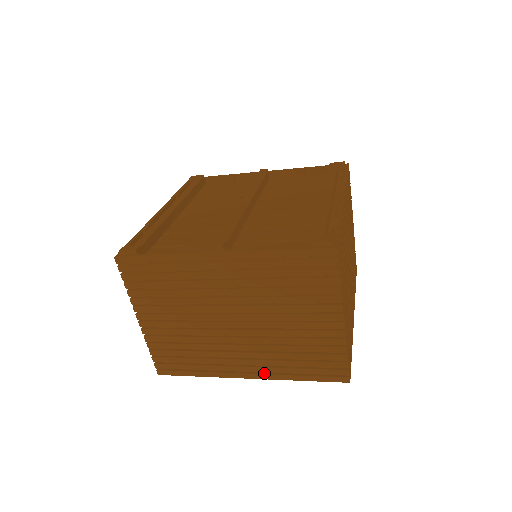
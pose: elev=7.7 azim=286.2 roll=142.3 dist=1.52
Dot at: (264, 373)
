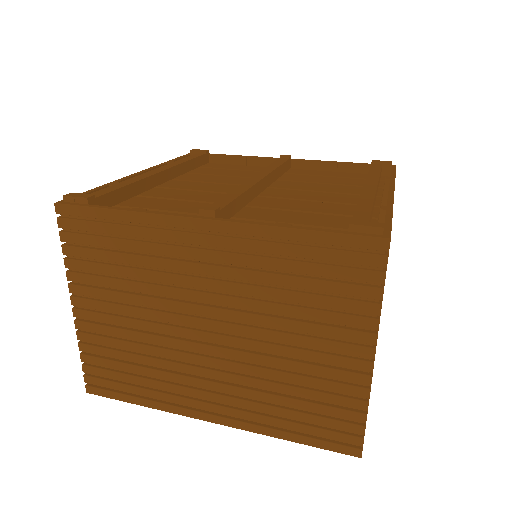
Dot at: (236, 419)
